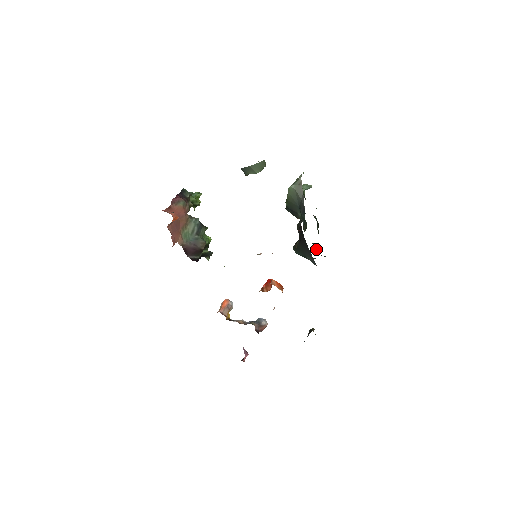
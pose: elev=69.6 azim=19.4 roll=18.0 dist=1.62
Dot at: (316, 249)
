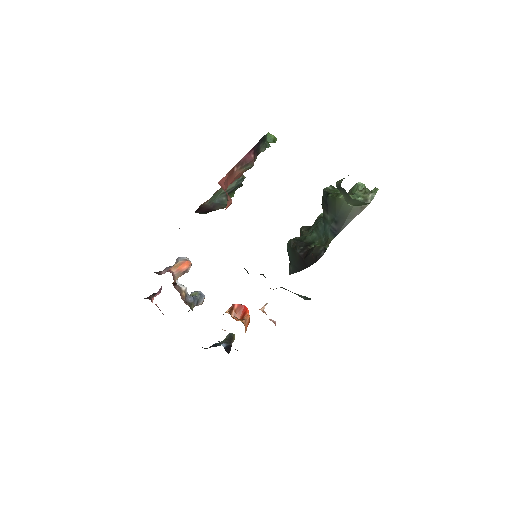
Dot at: occluded
